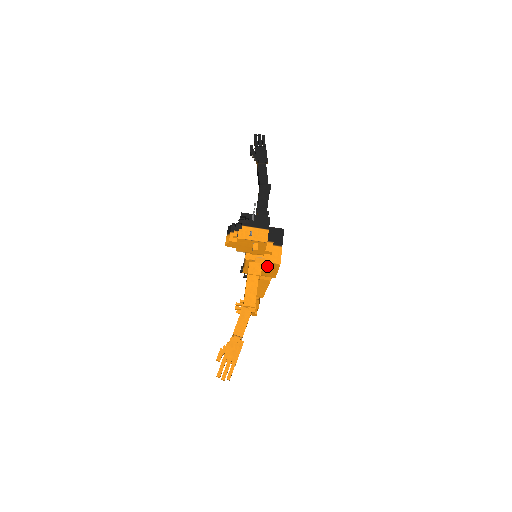
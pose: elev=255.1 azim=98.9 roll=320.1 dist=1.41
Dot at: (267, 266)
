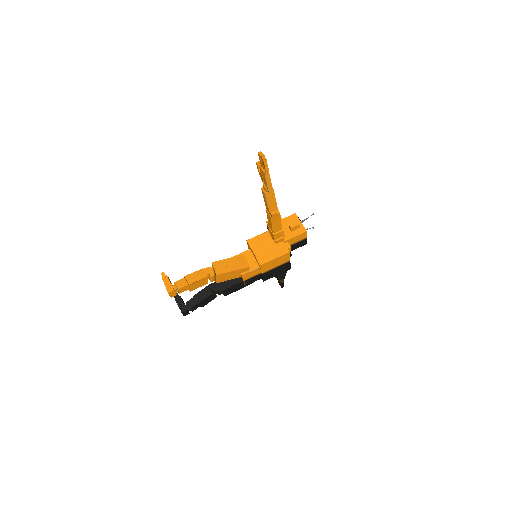
Dot at: (277, 247)
